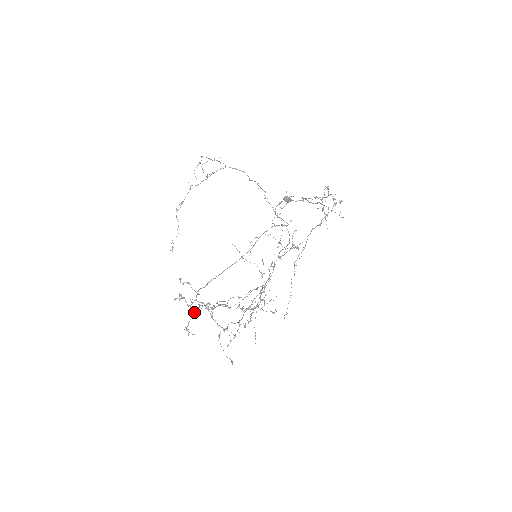
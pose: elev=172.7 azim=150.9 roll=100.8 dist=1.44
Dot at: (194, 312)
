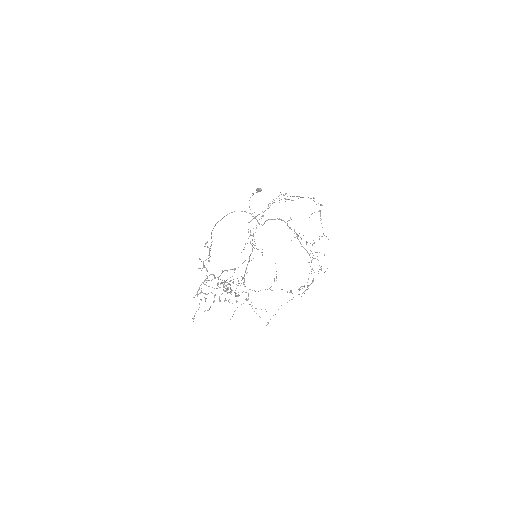
Dot at: (205, 280)
